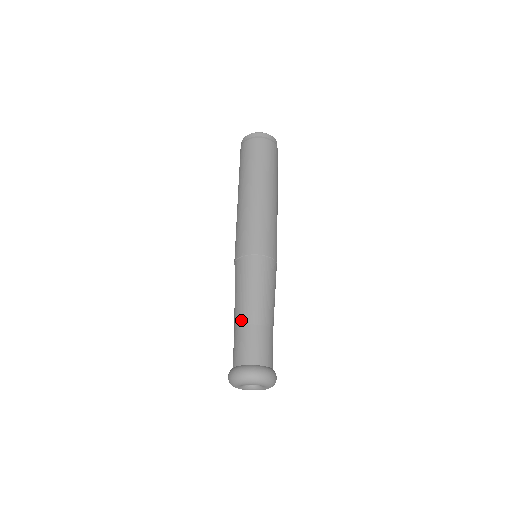
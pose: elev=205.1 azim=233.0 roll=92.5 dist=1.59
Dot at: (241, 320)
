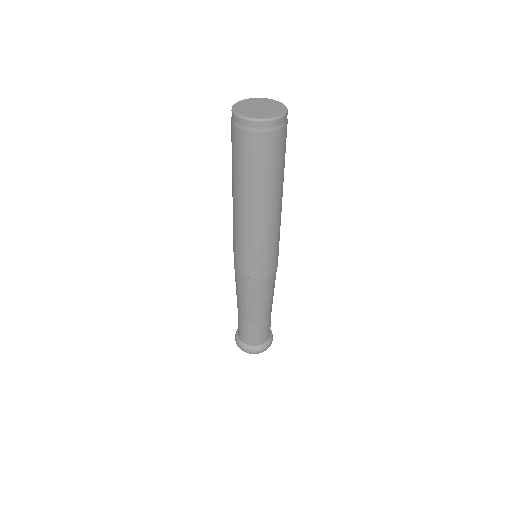
Dot at: (256, 321)
